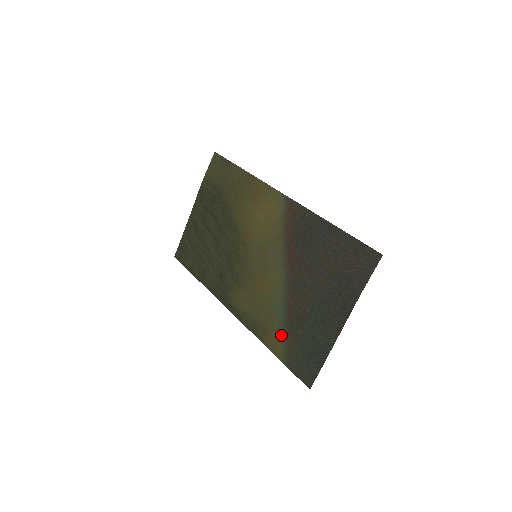
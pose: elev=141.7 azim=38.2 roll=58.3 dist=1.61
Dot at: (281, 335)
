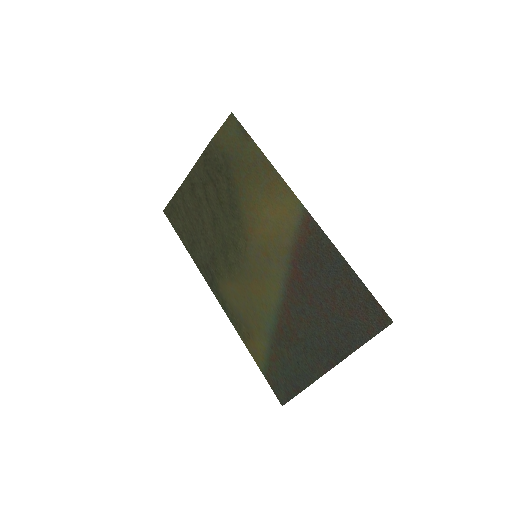
Dot at: (265, 345)
